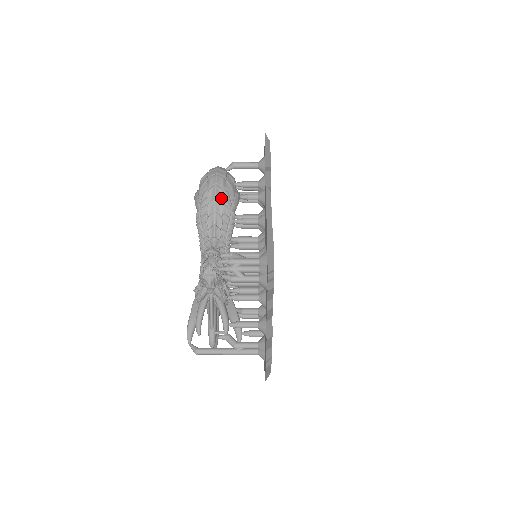
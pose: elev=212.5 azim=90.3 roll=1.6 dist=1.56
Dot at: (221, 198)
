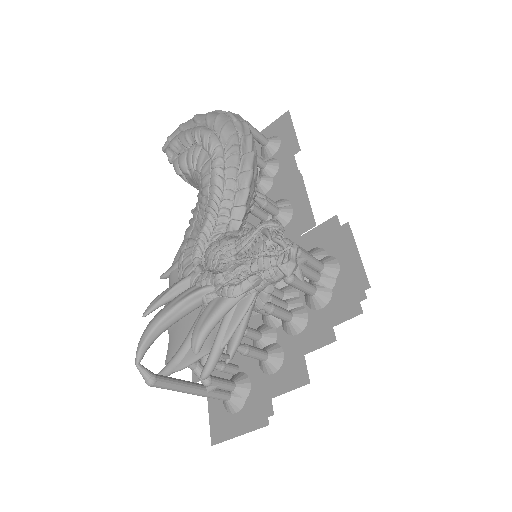
Dot at: occluded
